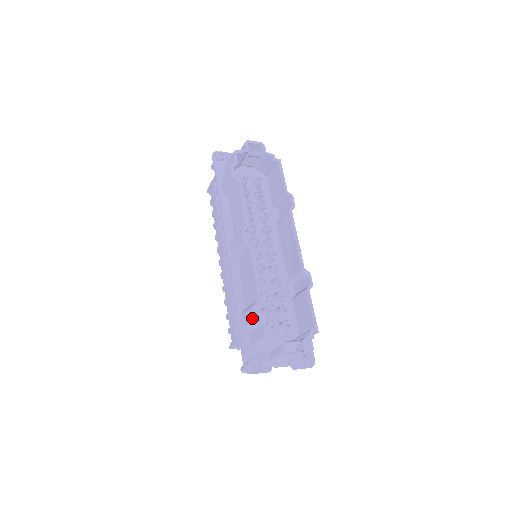
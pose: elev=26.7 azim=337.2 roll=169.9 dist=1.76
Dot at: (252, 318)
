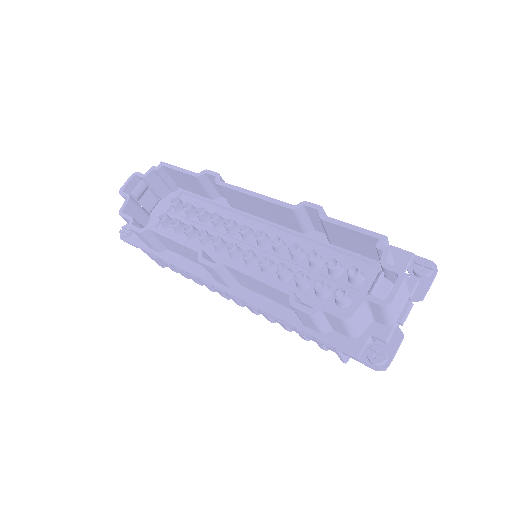
Dot at: (309, 319)
